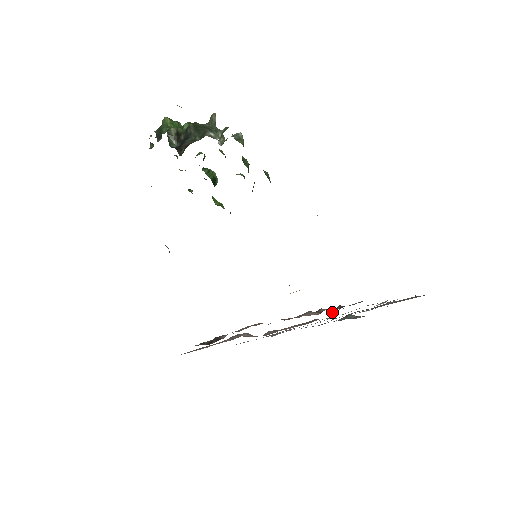
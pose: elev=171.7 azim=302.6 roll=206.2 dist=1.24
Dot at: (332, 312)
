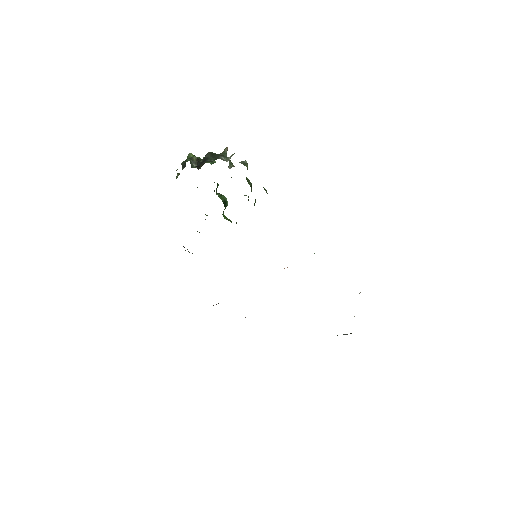
Dot at: occluded
